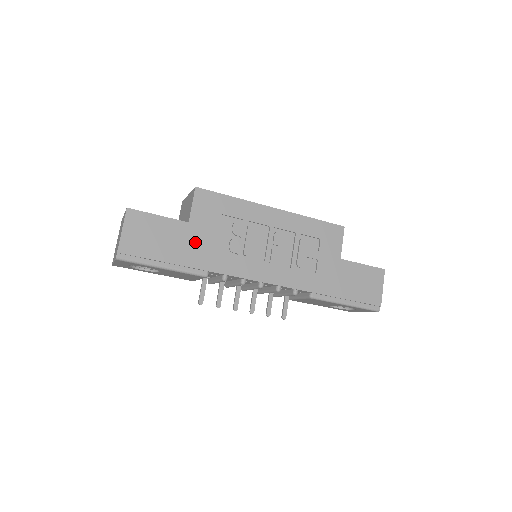
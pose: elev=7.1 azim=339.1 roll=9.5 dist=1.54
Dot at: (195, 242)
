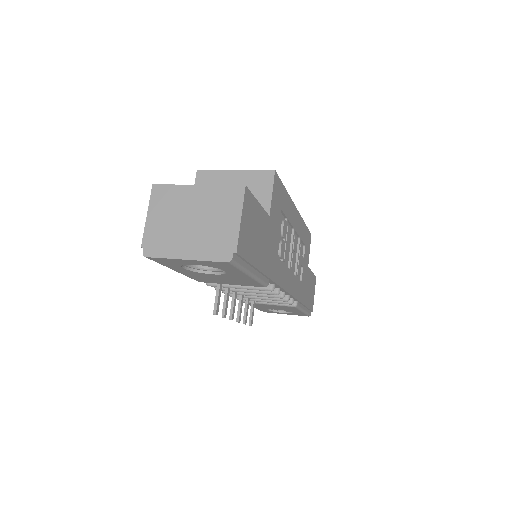
Dot at: (270, 242)
